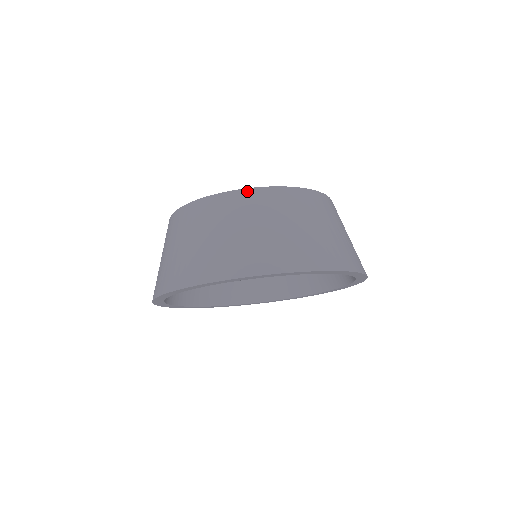
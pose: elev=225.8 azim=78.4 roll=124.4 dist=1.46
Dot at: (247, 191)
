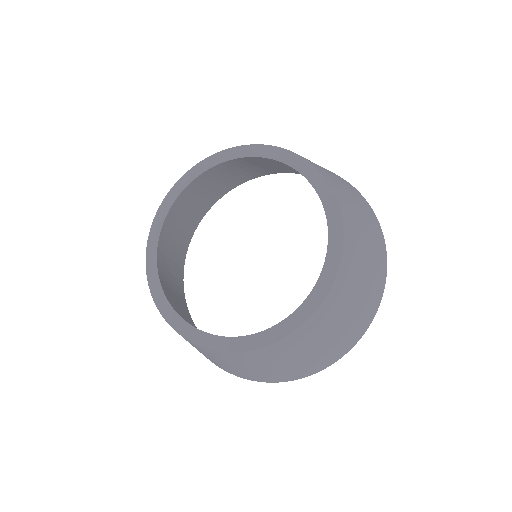
Dot at: (231, 354)
